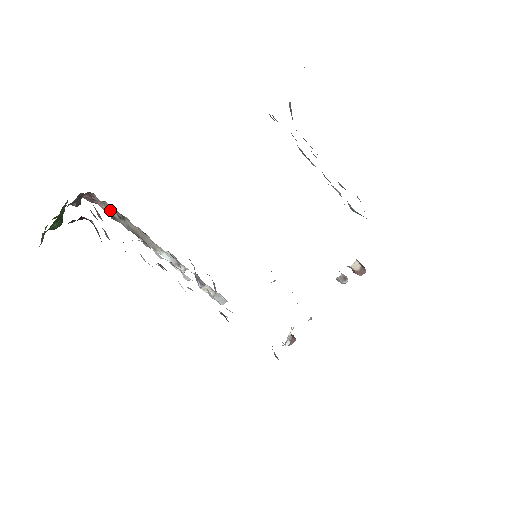
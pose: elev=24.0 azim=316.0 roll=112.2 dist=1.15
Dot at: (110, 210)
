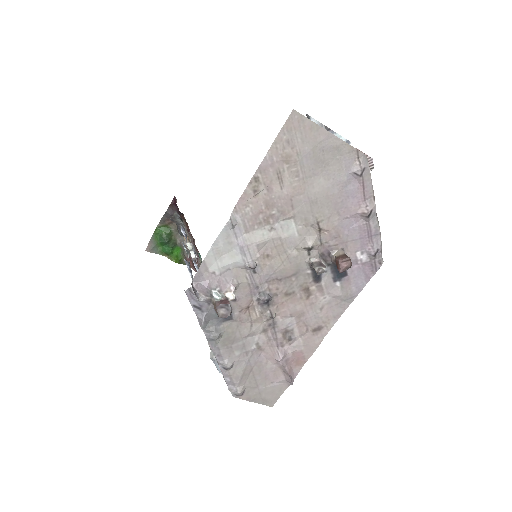
Dot at: occluded
